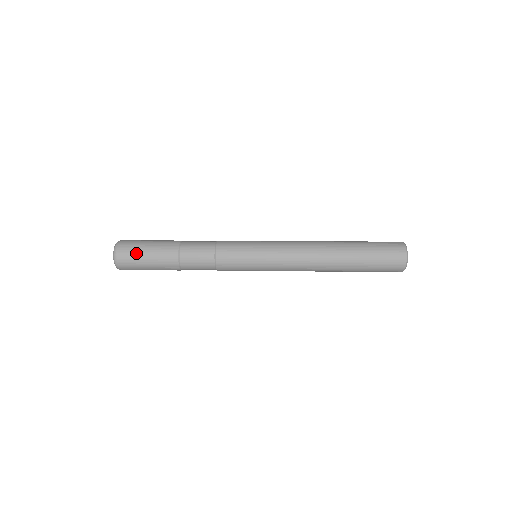
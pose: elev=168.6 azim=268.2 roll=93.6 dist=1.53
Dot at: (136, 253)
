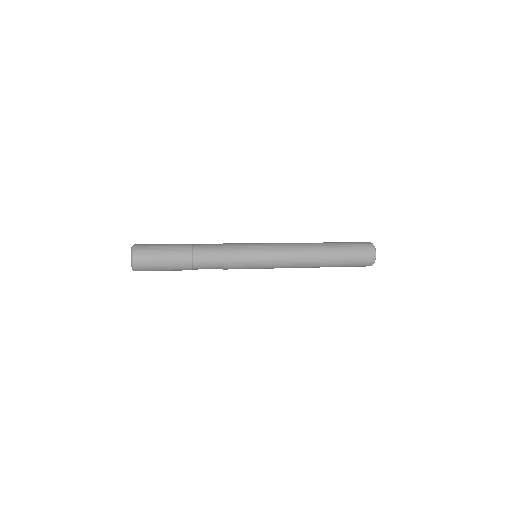
Dot at: (154, 259)
